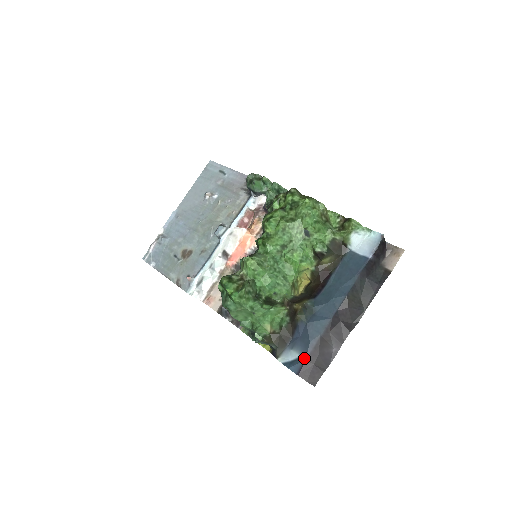
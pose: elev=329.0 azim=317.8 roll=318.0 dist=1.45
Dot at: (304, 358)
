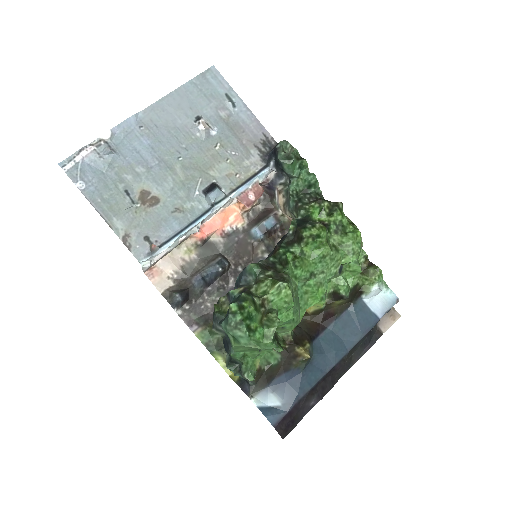
Dot at: (287, 410)
